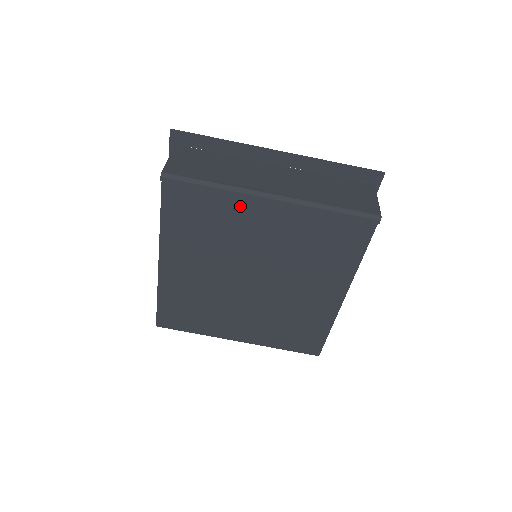
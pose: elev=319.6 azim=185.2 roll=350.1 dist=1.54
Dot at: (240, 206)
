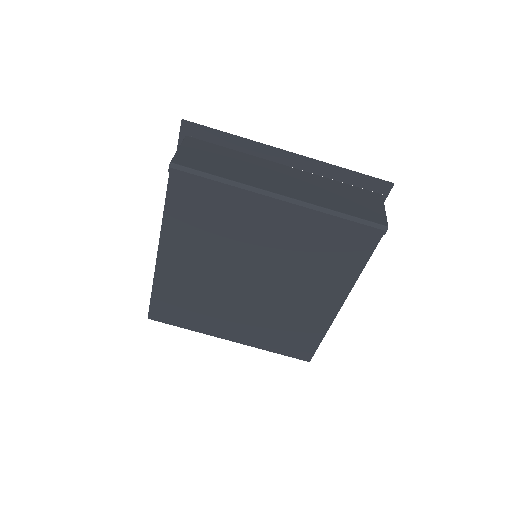
Dot at: (247, 204)
